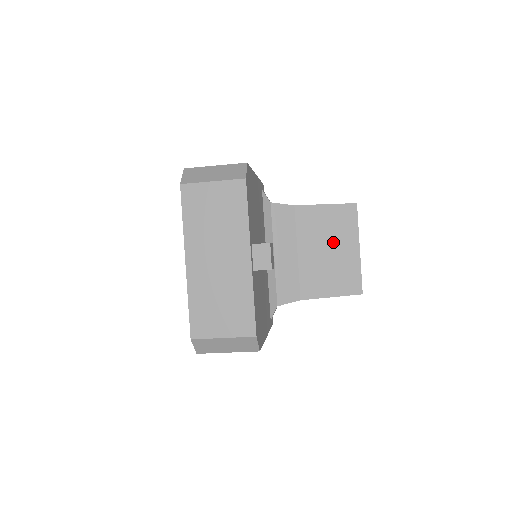
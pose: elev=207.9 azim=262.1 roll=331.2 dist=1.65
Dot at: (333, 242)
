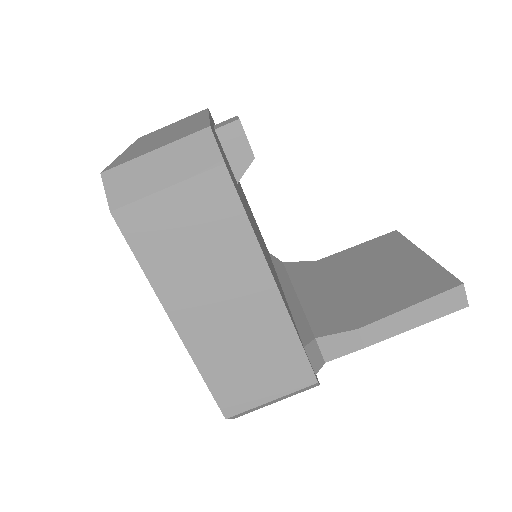
Dot at: (382, 263)
